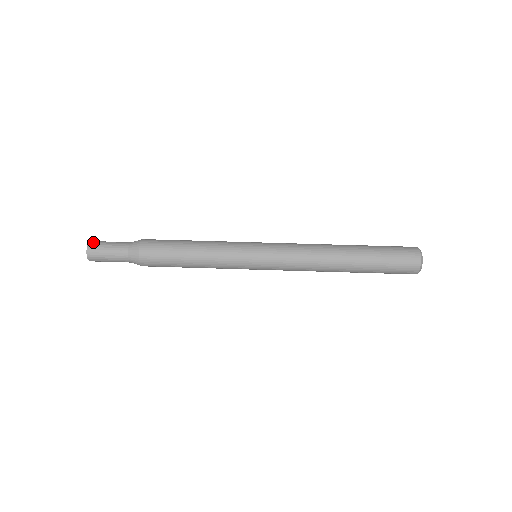
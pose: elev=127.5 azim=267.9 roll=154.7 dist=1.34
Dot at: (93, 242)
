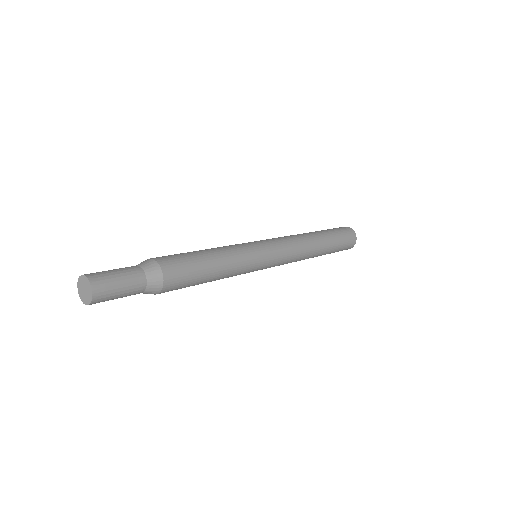
Dot at: occluded
